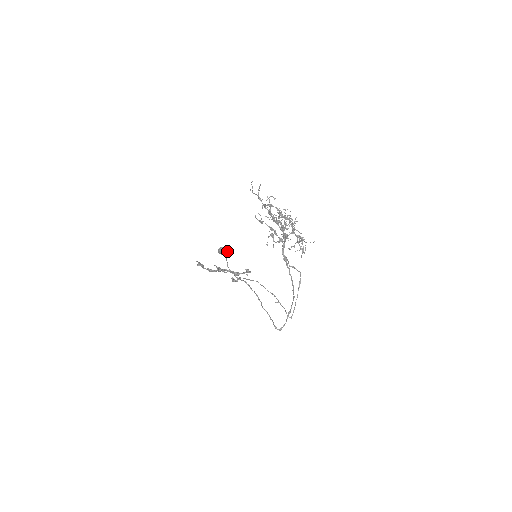
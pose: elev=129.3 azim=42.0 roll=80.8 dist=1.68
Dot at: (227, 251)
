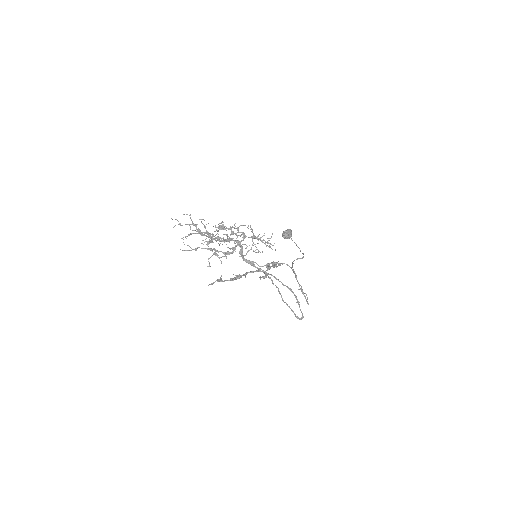
Dot at: (288, 234)
